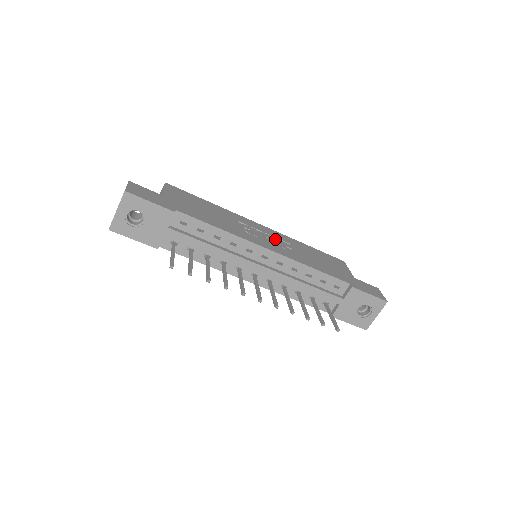
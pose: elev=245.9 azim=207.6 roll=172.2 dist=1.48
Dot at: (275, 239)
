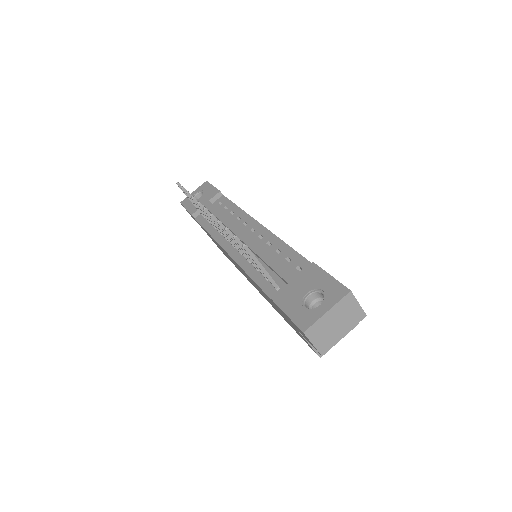
Dot at: occluded
